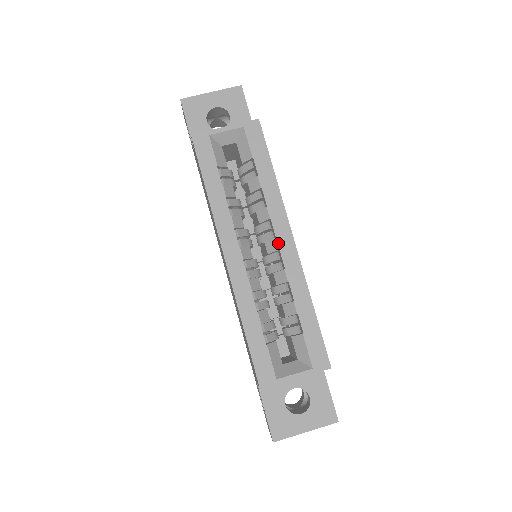
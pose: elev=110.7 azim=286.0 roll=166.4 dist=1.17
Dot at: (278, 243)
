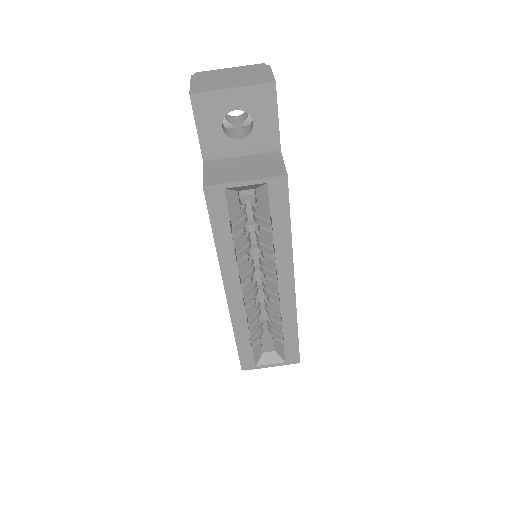
Dot at: (279, 288)
